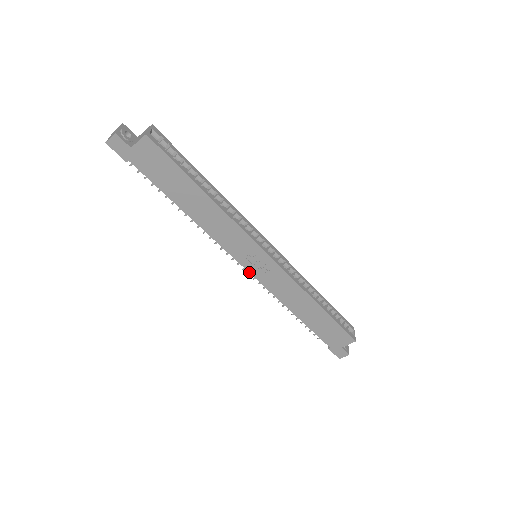
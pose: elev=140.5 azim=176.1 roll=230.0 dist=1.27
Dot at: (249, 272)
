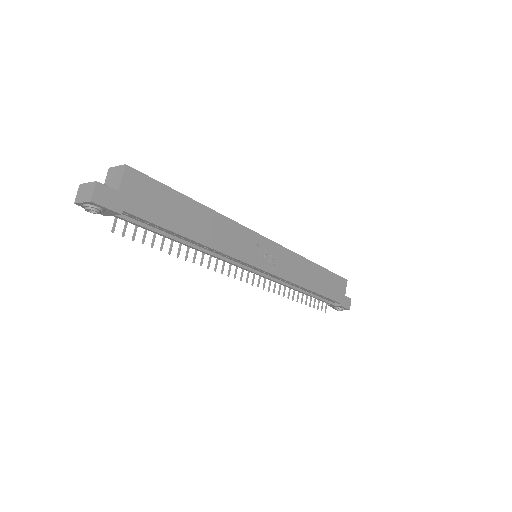
Dot at: (266, 272)
